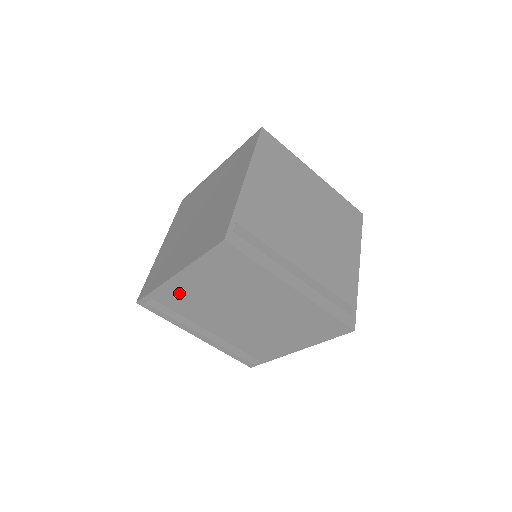
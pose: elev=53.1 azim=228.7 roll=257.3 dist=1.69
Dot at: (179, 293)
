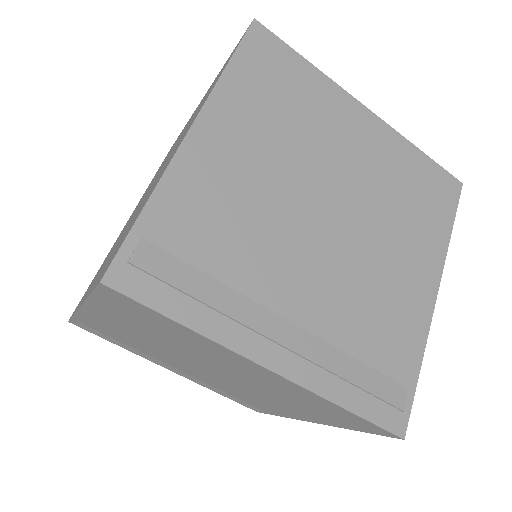
Dot at: (106, 327)
